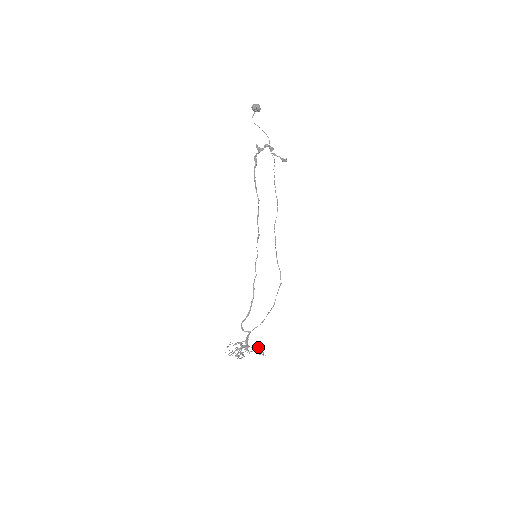
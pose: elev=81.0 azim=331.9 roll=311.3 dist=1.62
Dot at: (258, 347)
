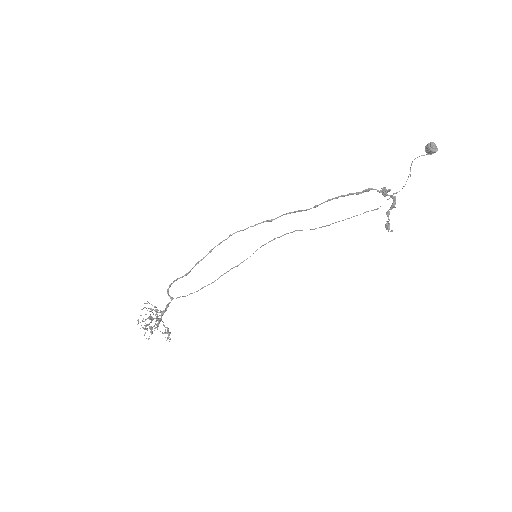
Dot at: occluded
